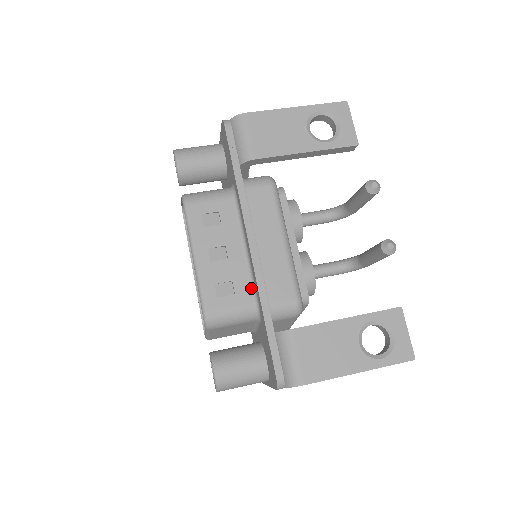
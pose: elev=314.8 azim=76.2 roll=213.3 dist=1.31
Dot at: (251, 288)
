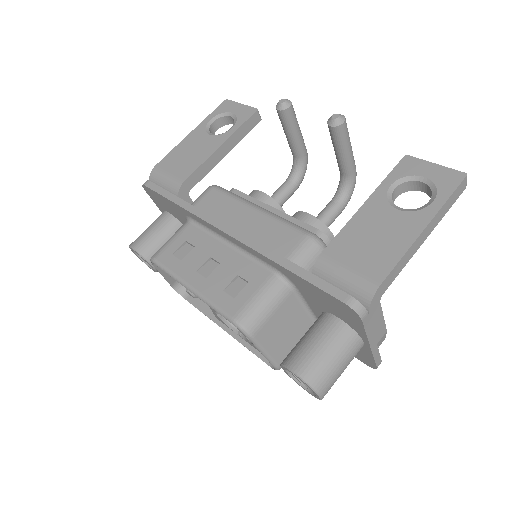
Dot at: (259, 265)
